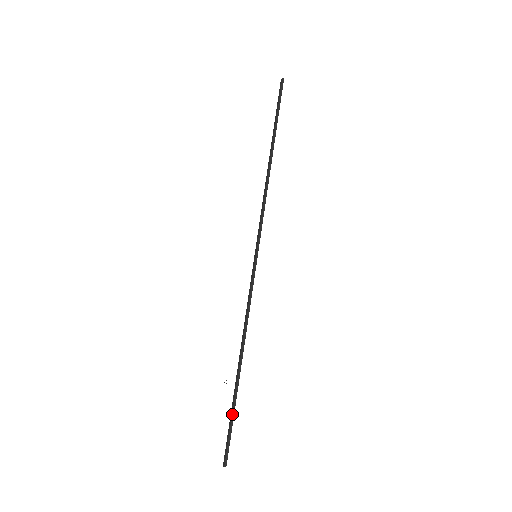
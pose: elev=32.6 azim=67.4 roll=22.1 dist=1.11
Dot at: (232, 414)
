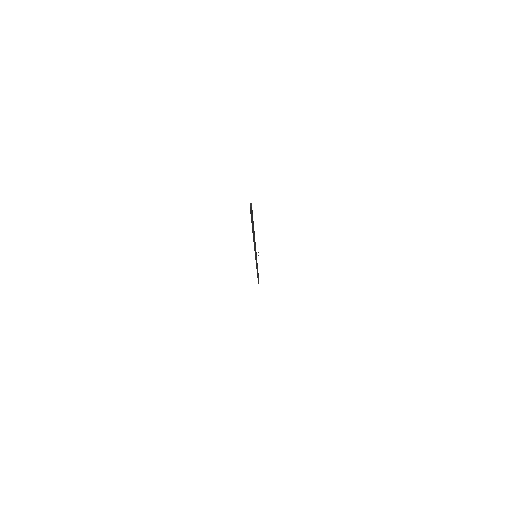
Dot at: (258, 279)
